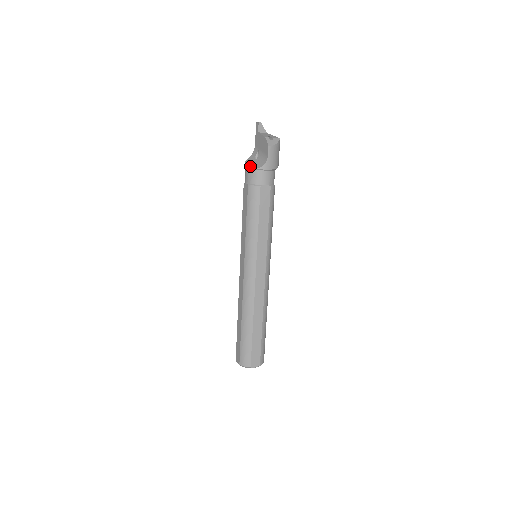
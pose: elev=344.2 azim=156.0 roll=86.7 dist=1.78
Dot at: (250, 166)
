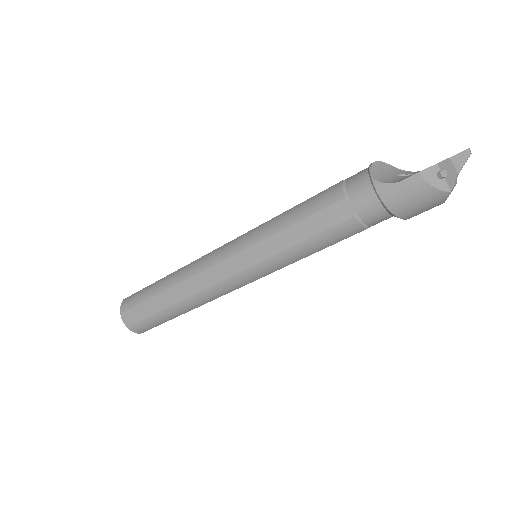
Dot at: (375, 167)
